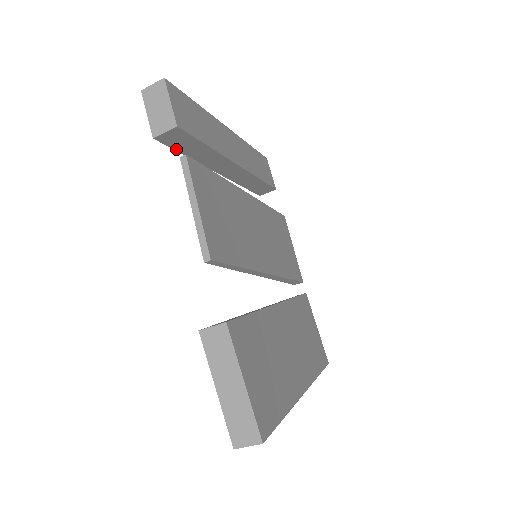
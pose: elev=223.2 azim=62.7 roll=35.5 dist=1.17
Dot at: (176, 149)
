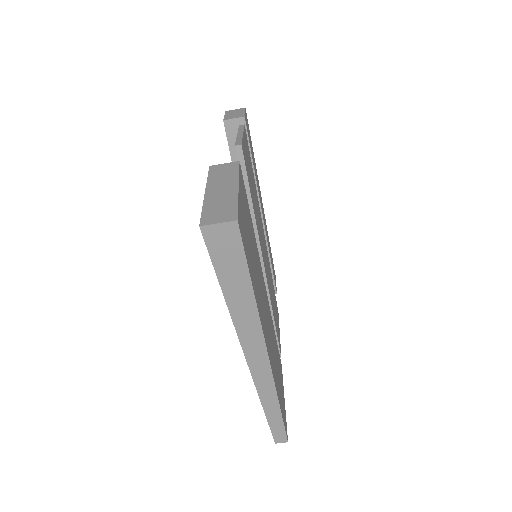
Dot at: (231, 149)
